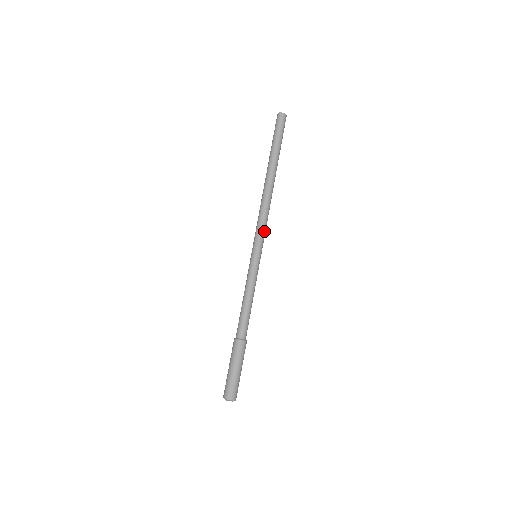
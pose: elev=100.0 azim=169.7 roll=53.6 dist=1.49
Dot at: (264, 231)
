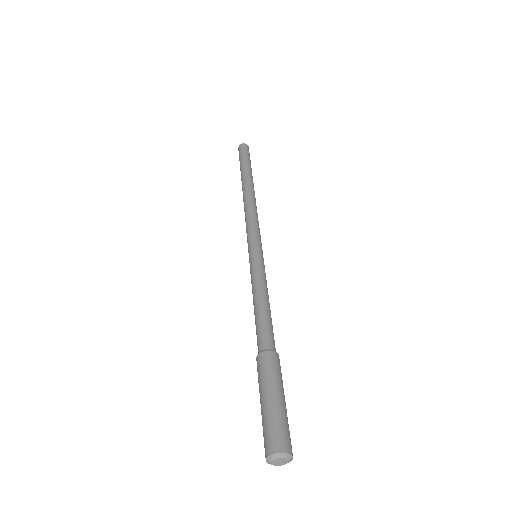
Dot at: (258, 229)
